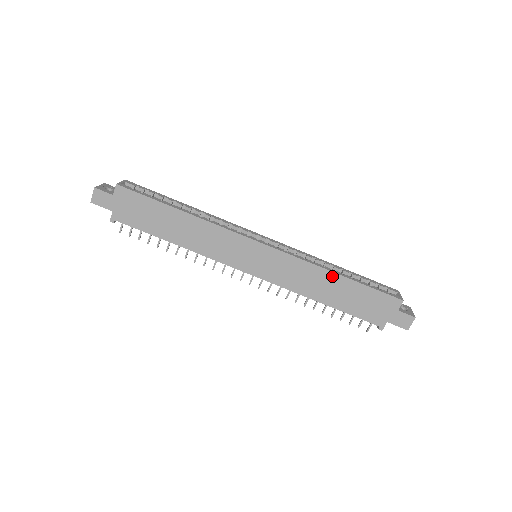
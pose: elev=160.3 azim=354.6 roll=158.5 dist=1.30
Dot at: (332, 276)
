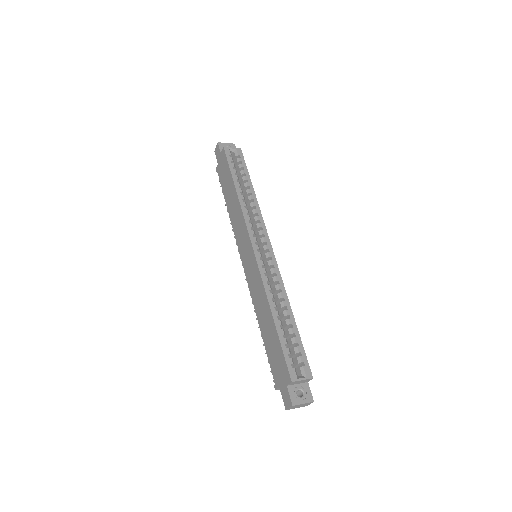
Dot at: (269, 312)
